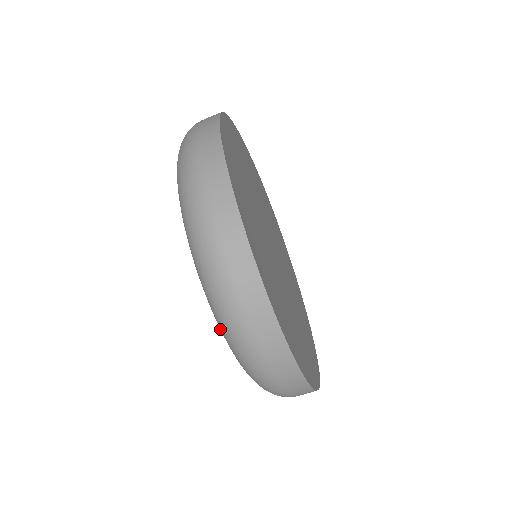
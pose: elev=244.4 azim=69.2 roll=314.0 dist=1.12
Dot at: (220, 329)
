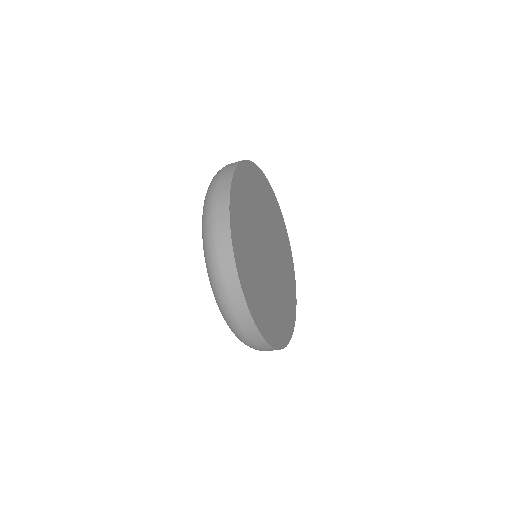
Dot at: occluded
